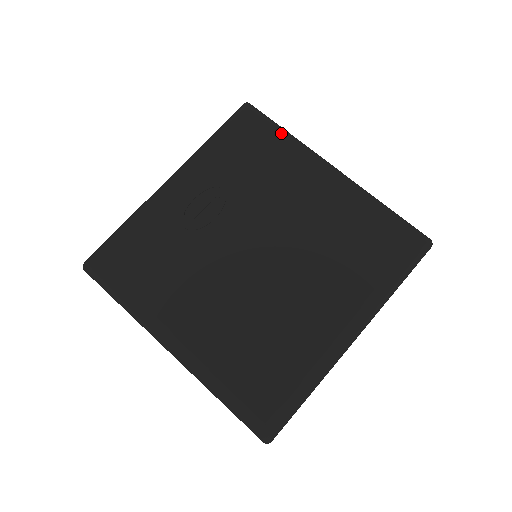
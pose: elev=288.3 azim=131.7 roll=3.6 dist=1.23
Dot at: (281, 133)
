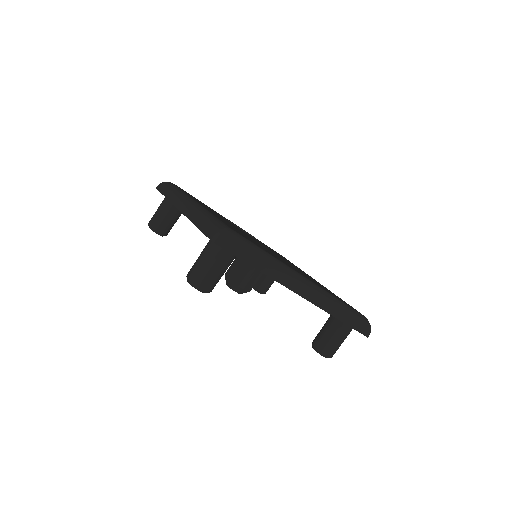
Dot at: occluded
